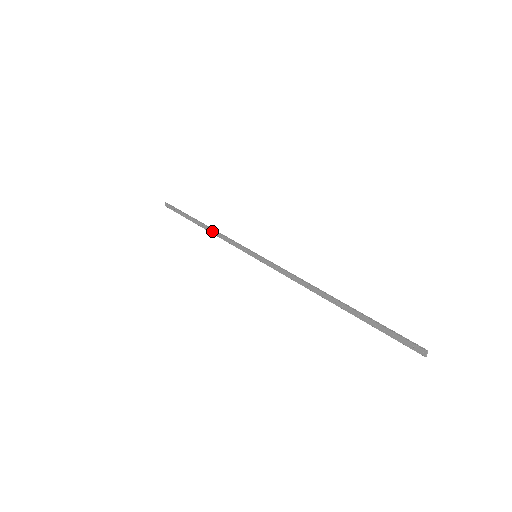
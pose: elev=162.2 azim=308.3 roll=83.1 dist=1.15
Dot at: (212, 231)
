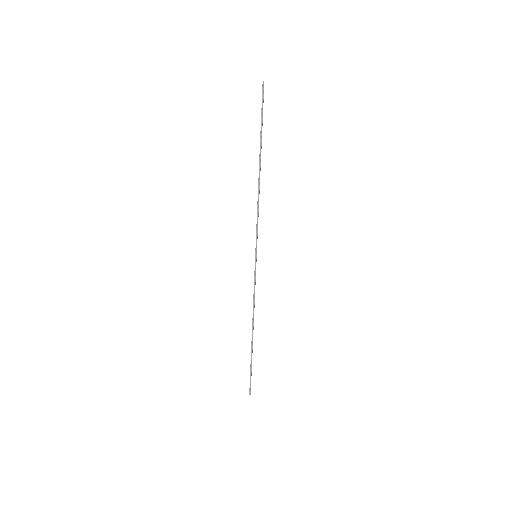
Dot at: (258, 190)
